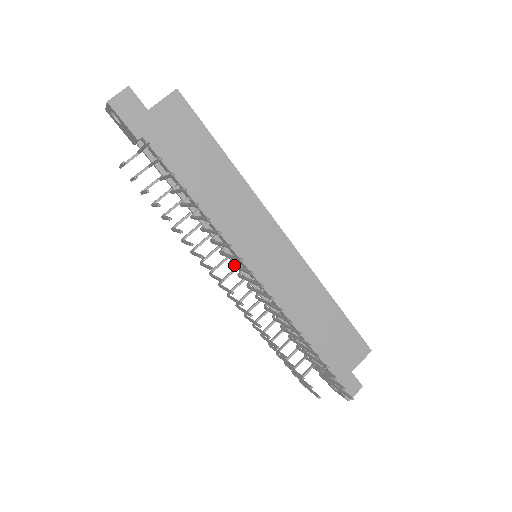
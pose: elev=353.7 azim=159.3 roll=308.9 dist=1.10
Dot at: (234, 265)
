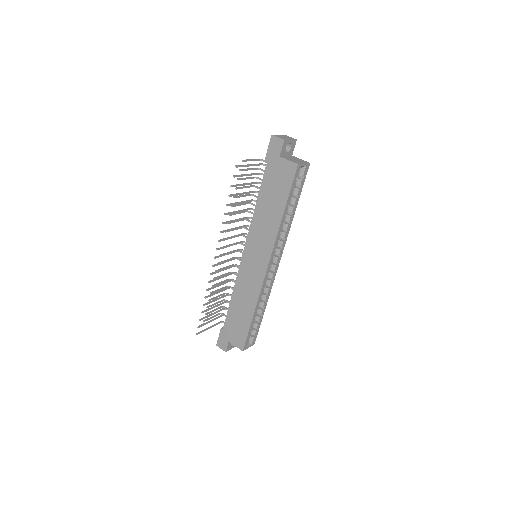
Dot at: (236, 243)
